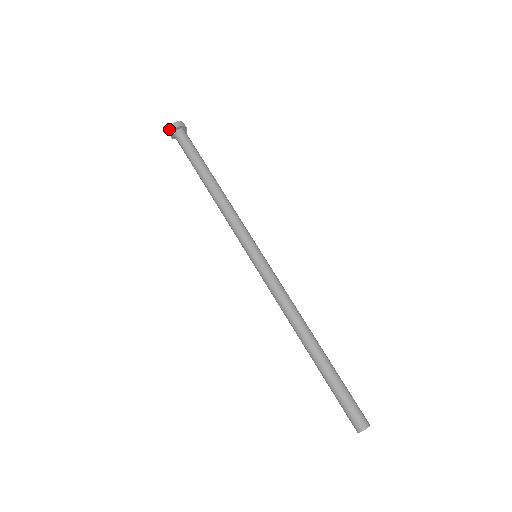
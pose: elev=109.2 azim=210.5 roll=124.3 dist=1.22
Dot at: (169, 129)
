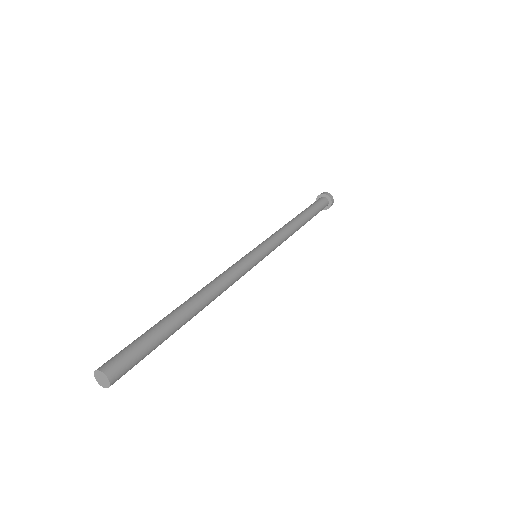
Dot at: (318, 198)
